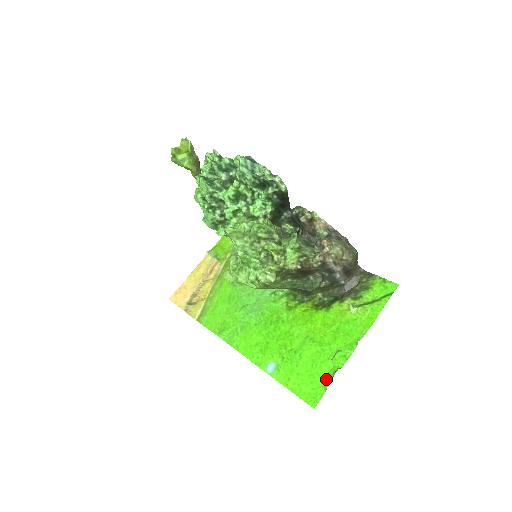
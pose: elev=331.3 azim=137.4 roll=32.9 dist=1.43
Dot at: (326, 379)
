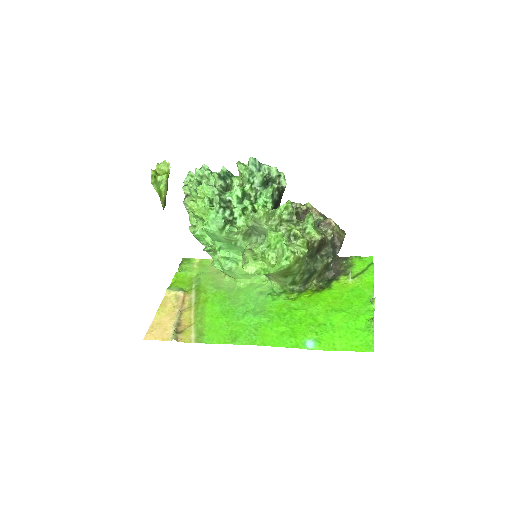
Dot at: (367, 329)
